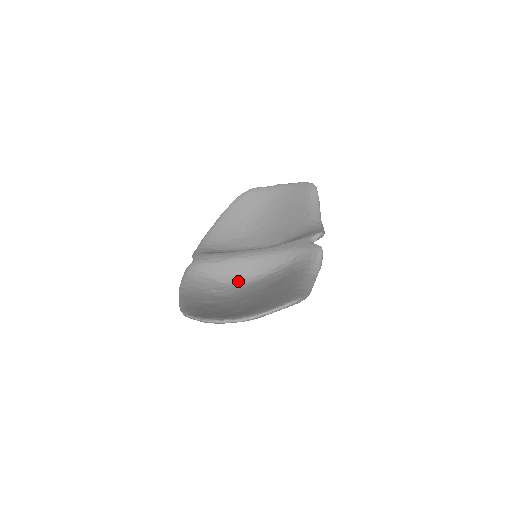
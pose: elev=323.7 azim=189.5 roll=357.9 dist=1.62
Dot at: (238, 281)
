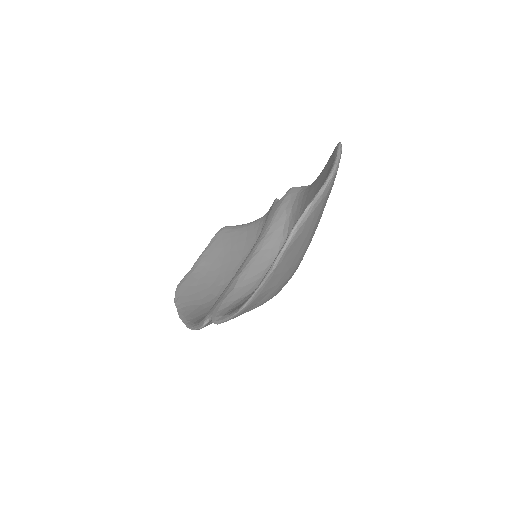
Dot at: occluded
